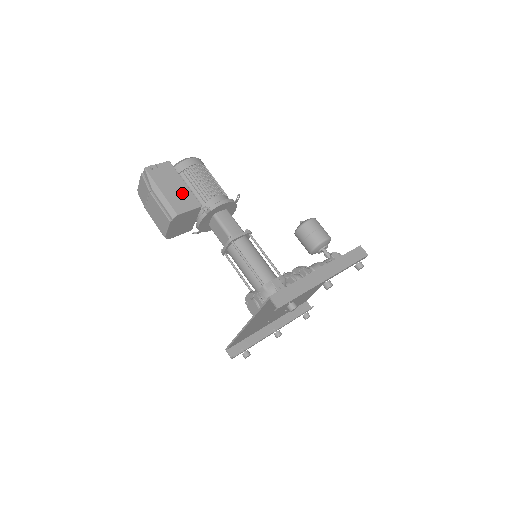
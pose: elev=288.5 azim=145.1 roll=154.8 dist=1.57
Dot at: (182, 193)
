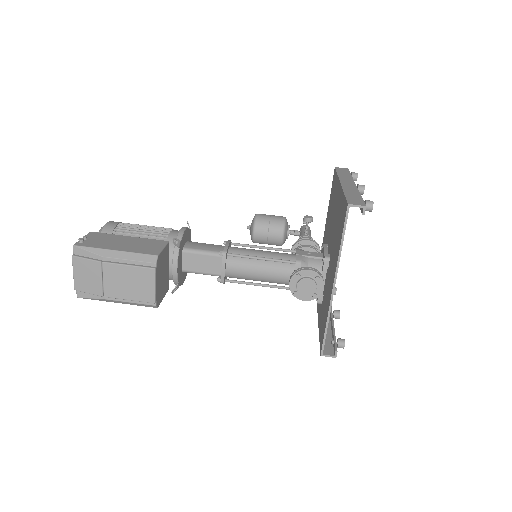
Dot at: (138, 242)
